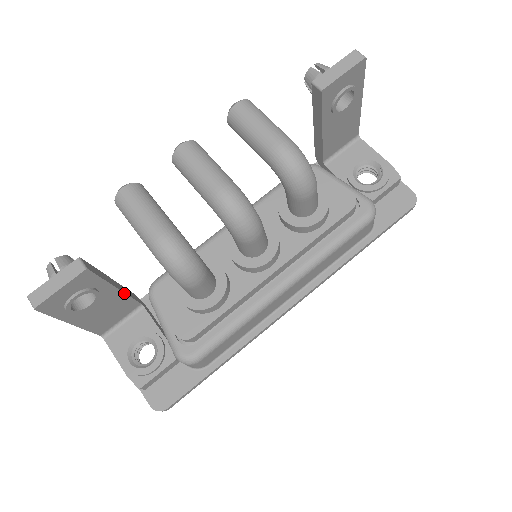
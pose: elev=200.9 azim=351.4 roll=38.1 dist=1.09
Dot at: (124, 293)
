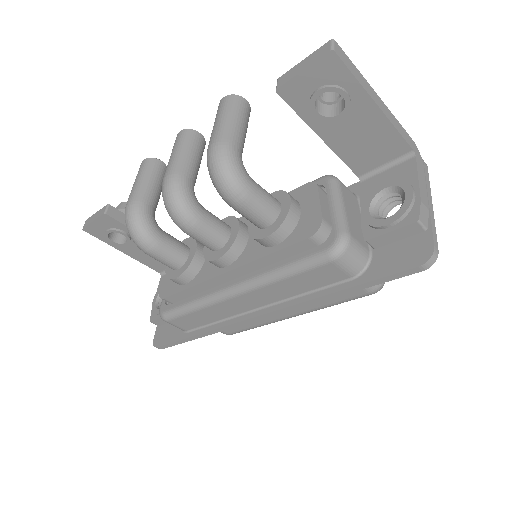
Dot at: occluded
